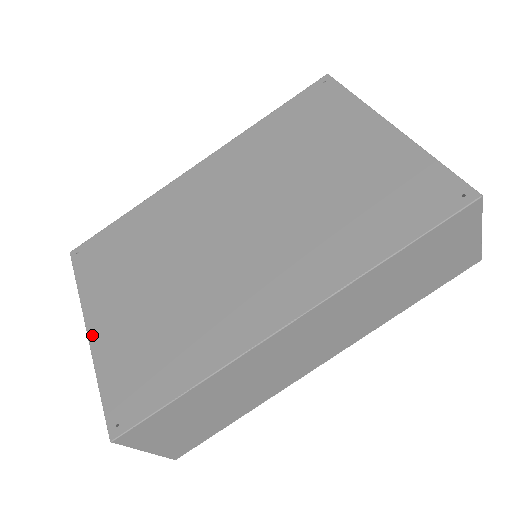
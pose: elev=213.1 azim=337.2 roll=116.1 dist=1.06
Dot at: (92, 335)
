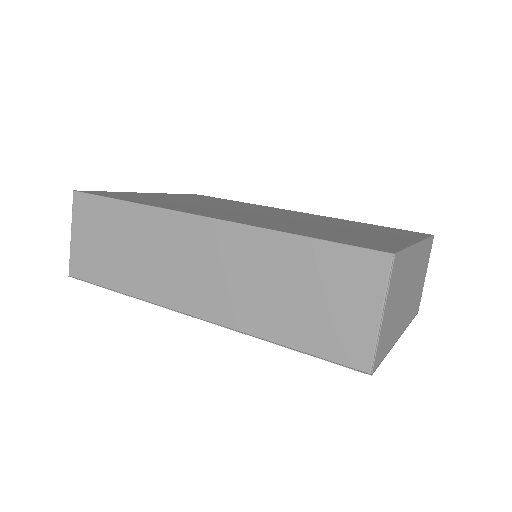
Dot at: (145, 193)
